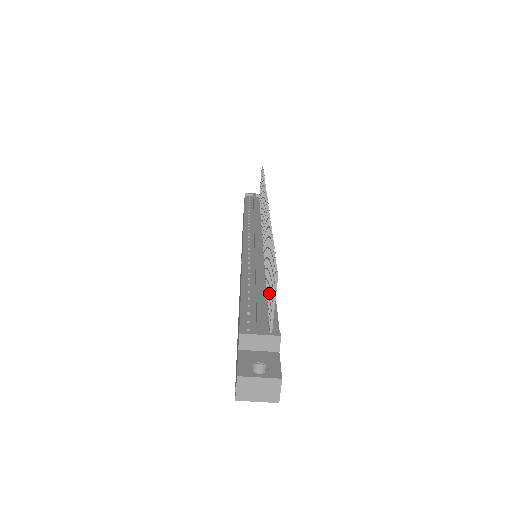
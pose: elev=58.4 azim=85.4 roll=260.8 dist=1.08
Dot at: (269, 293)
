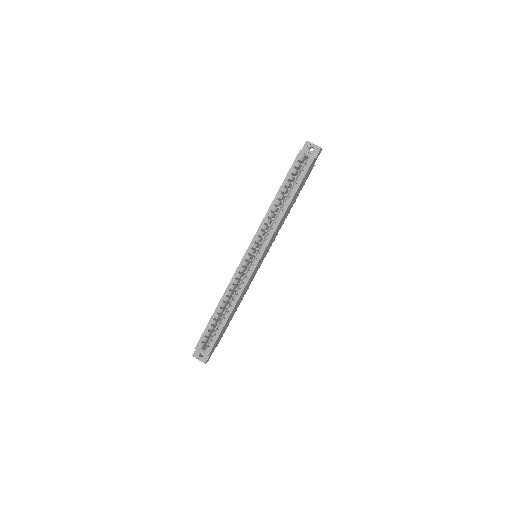
Dot at: occluded
